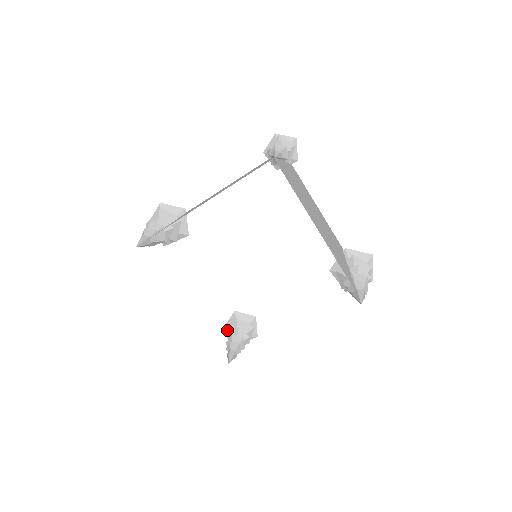
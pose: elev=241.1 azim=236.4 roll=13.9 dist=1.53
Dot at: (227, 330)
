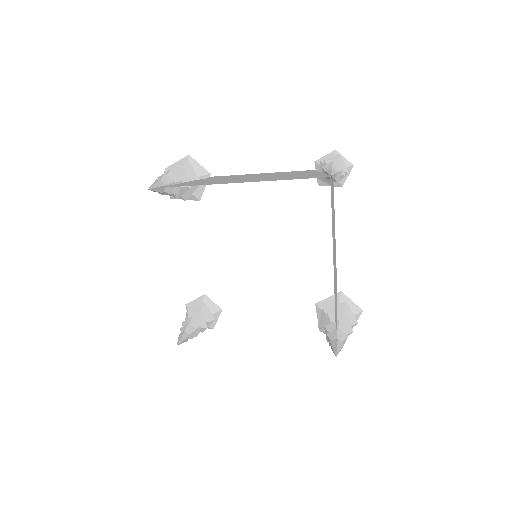
Dot at: (189, 309)
